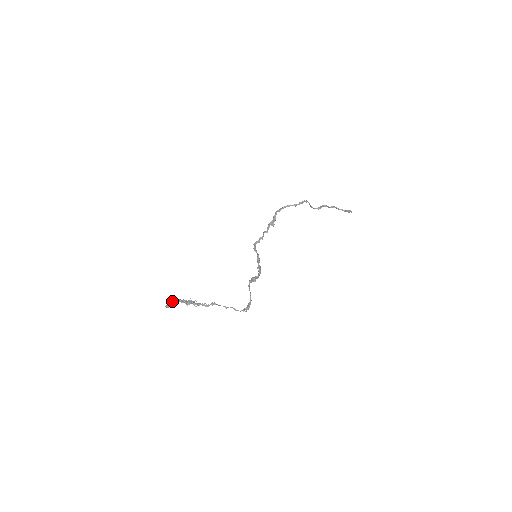
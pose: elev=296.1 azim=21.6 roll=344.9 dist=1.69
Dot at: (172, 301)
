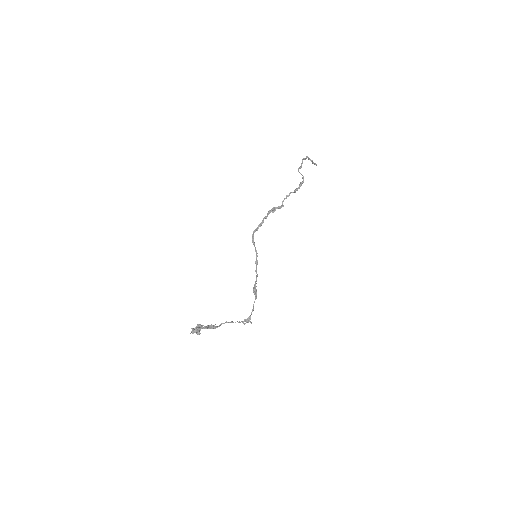
Dot at: (199, 331)
